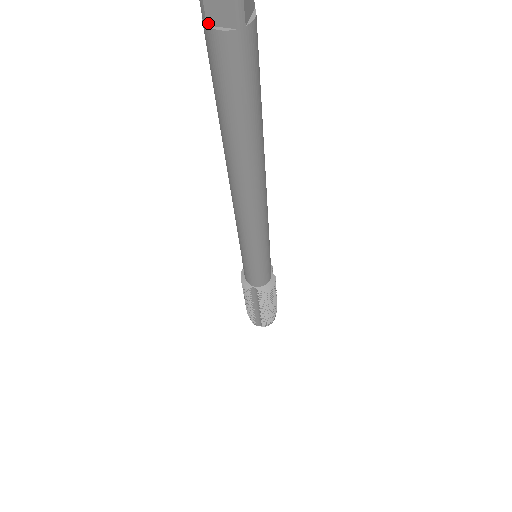
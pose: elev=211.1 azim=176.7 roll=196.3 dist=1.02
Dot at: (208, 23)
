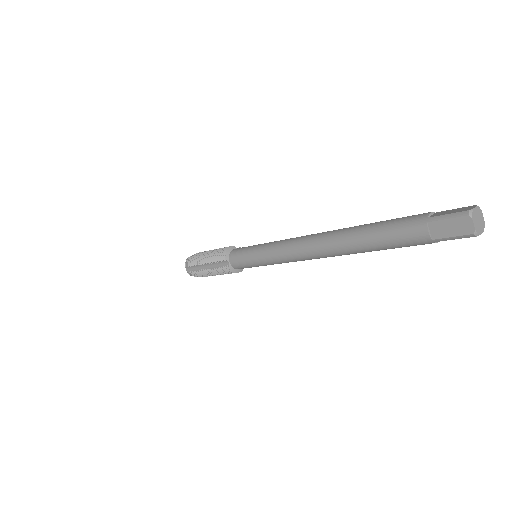
Dot at: (429, 223)
